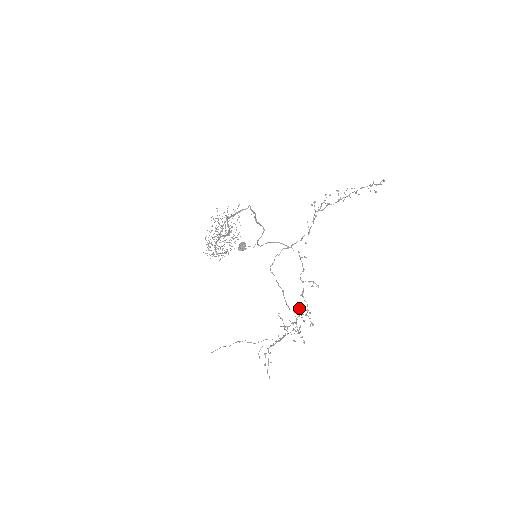
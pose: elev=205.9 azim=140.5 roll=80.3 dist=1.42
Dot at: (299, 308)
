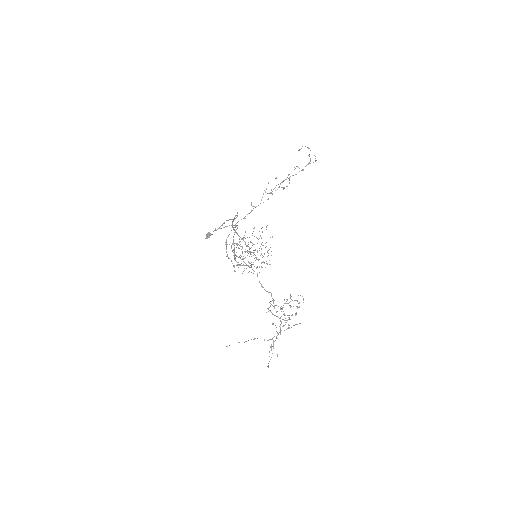
Dot at: (291, 296)
